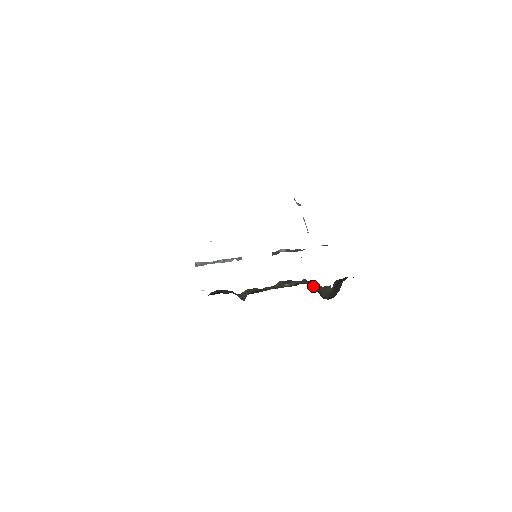
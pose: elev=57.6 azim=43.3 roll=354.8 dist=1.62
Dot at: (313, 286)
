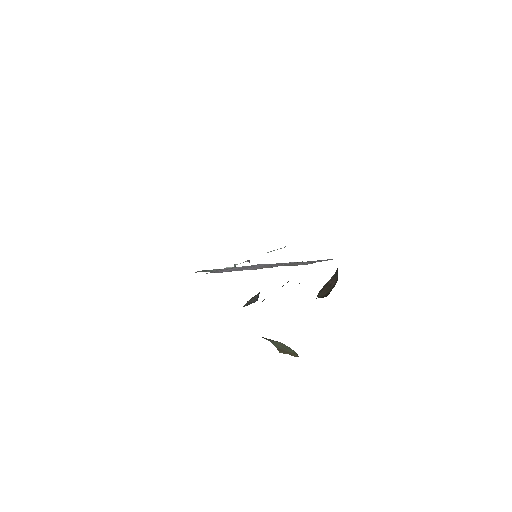
Dot at: occluded
